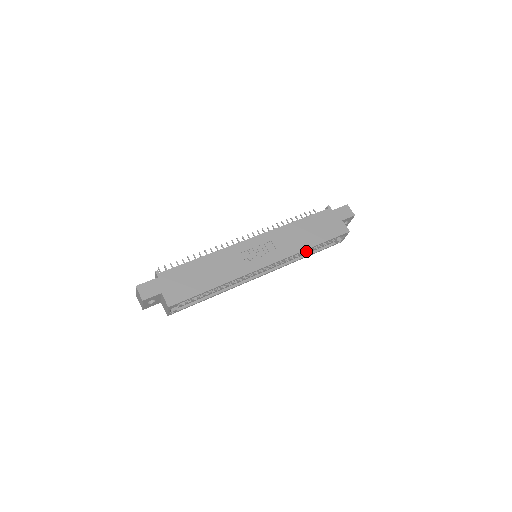
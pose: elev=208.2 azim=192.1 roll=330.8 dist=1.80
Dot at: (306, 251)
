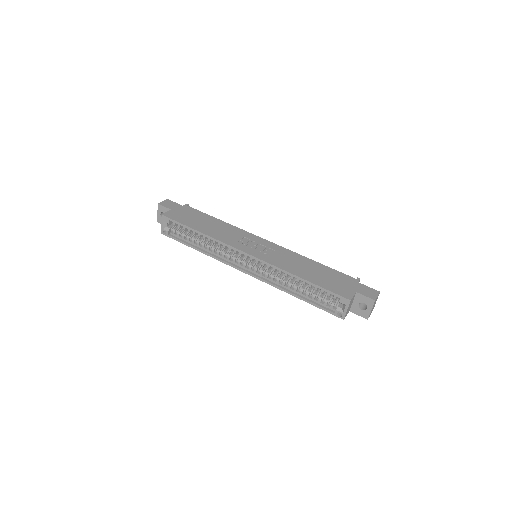
Dot at: (299, 291)
